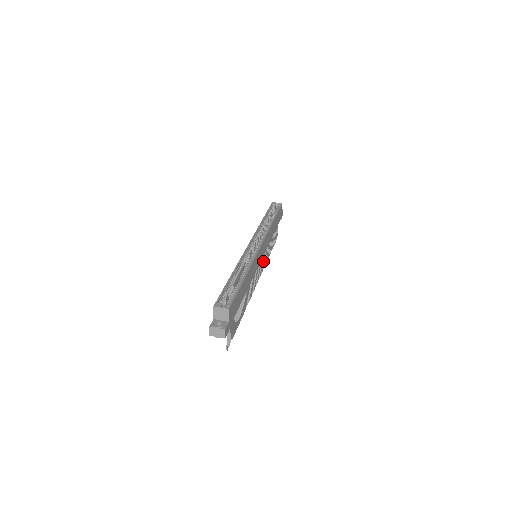
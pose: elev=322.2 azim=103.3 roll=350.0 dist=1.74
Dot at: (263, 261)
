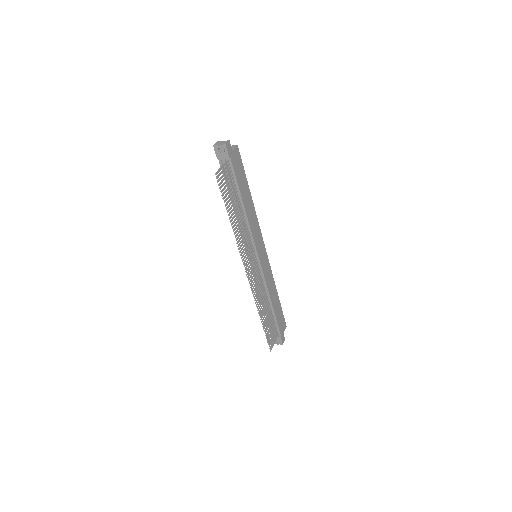
Dot at: (257, 288)
